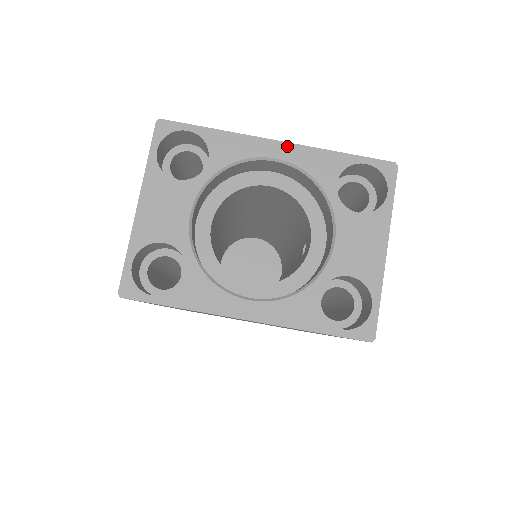
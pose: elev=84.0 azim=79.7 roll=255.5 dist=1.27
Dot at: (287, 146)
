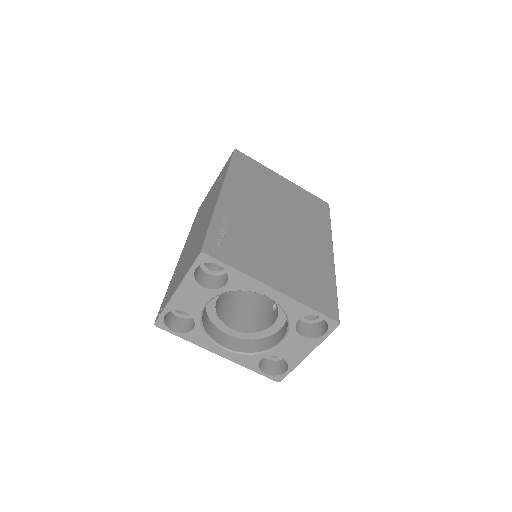
Dot at: (278, 293)
